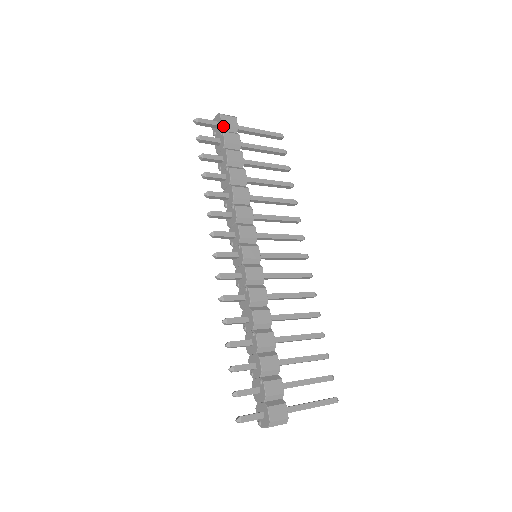
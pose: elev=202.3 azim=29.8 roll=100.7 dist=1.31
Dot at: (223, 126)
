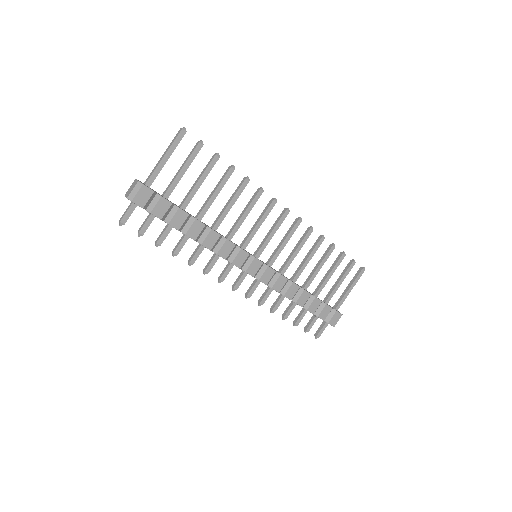
Dot at: (144, 207)
